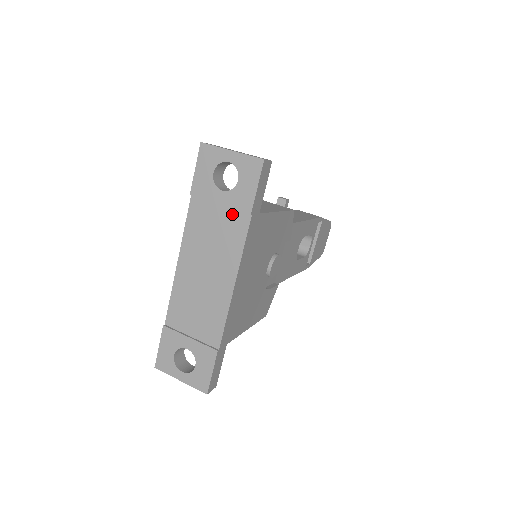
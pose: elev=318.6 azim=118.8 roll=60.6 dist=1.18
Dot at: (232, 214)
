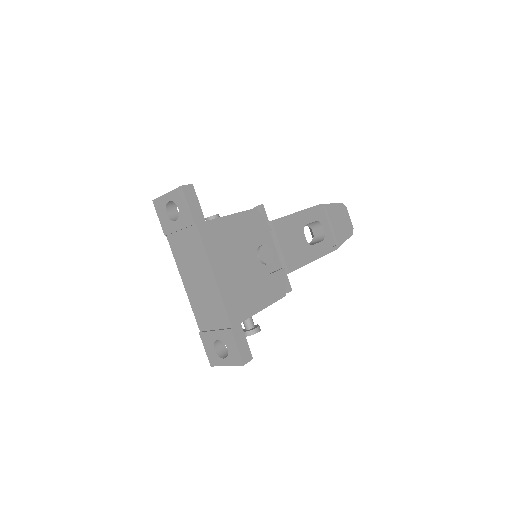
Dot at: (188, 232)
